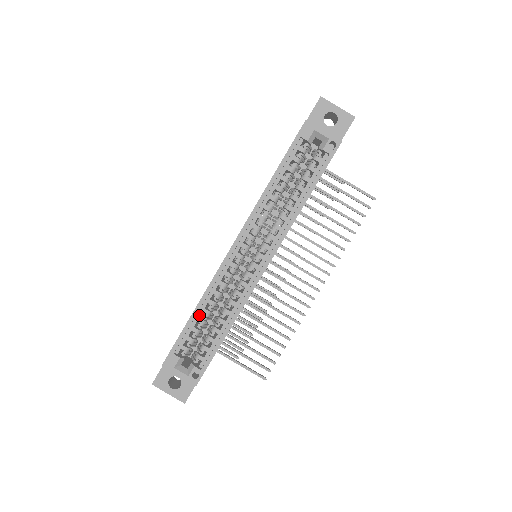
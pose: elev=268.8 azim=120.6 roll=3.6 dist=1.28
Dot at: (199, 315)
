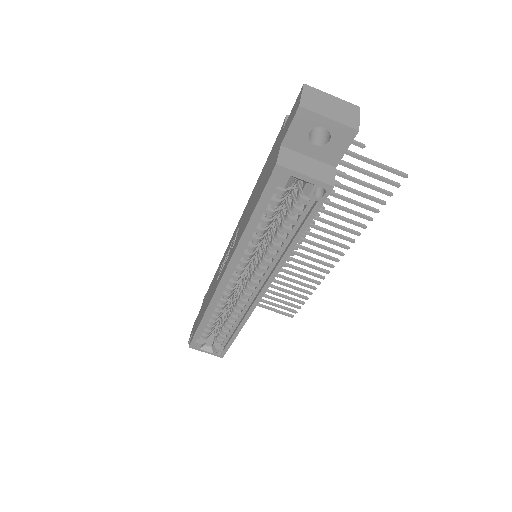
Dot at: (208, 320)
